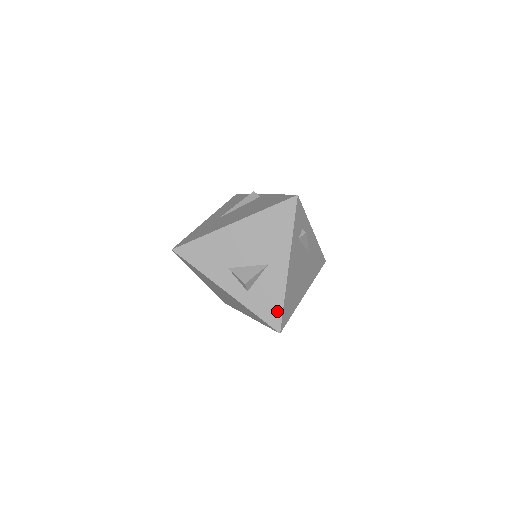
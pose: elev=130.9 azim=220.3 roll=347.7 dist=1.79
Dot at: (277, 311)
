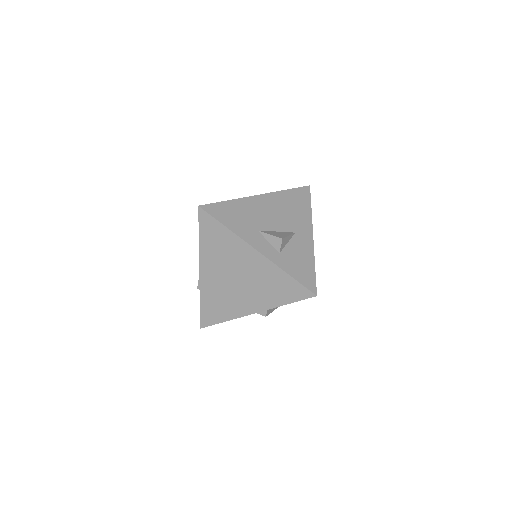
Dot at: (310, 274)
